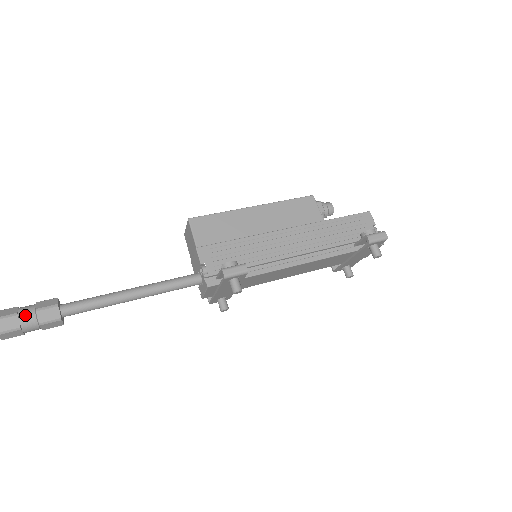
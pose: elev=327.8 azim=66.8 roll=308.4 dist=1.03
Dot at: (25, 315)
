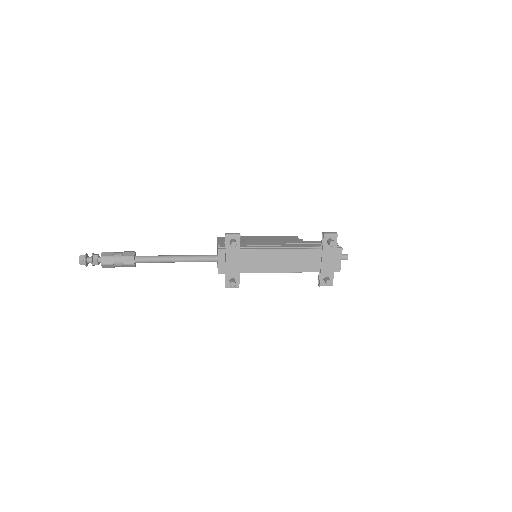
Dot at: (117, 253)
